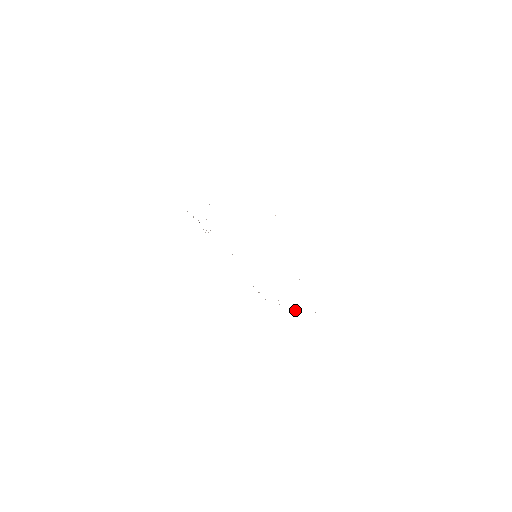
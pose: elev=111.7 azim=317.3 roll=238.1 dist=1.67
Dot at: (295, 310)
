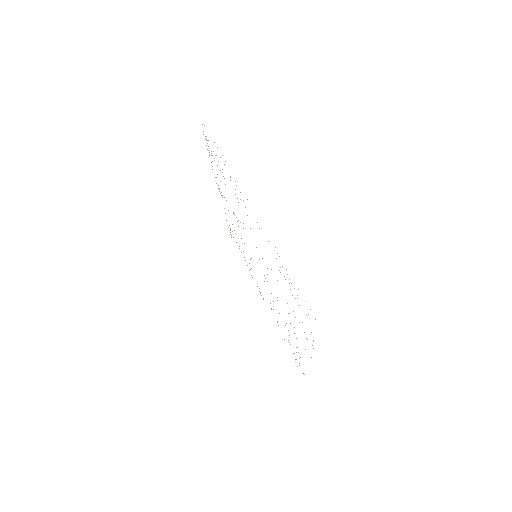
Dot at: occluded
